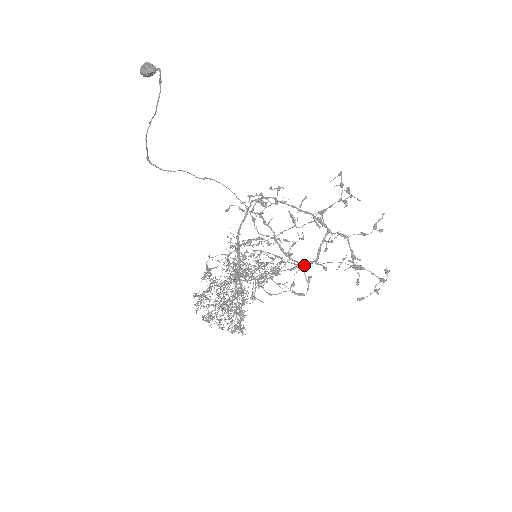
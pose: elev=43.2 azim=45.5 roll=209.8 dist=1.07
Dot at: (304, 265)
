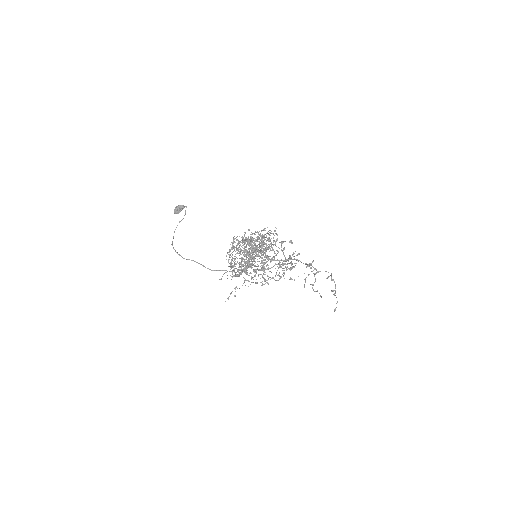
Dot at: (286, 259)
